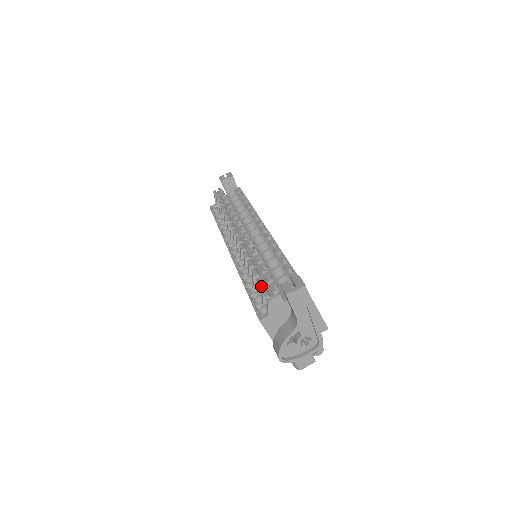
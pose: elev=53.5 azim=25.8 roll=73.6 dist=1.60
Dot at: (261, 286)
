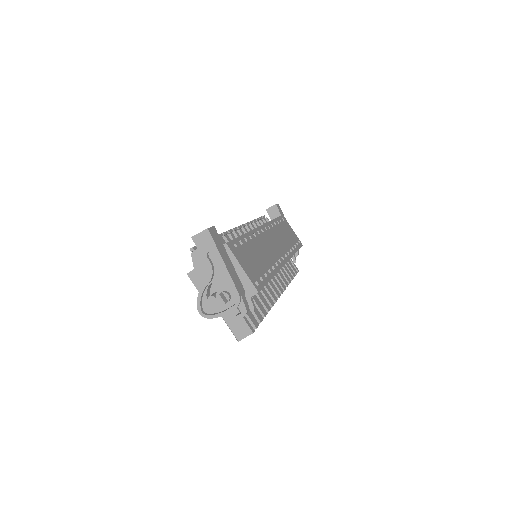
Dot at: occluded
